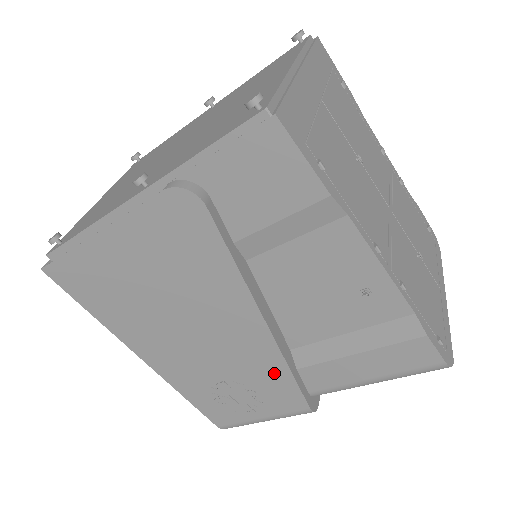
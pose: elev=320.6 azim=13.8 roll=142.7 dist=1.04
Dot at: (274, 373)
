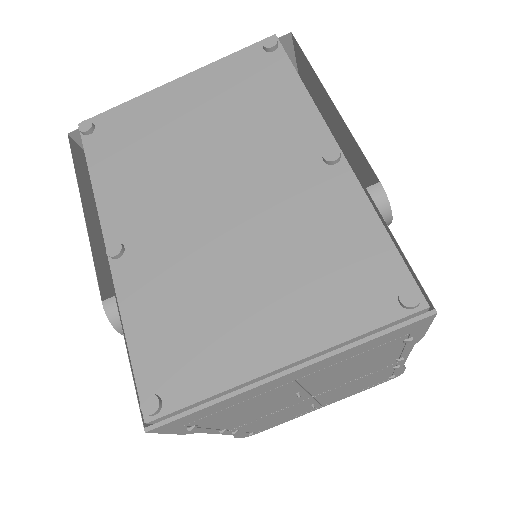
Dot at: occluded
